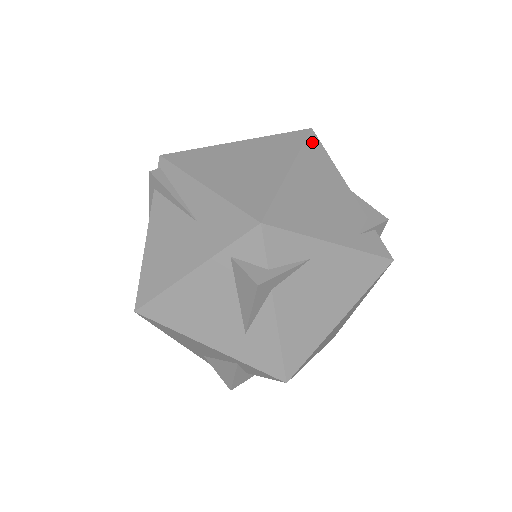
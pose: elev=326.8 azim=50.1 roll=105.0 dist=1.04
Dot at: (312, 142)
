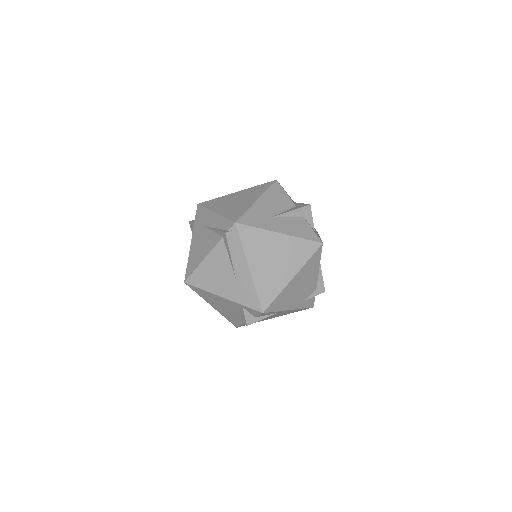
Dot at: (317, 254)
